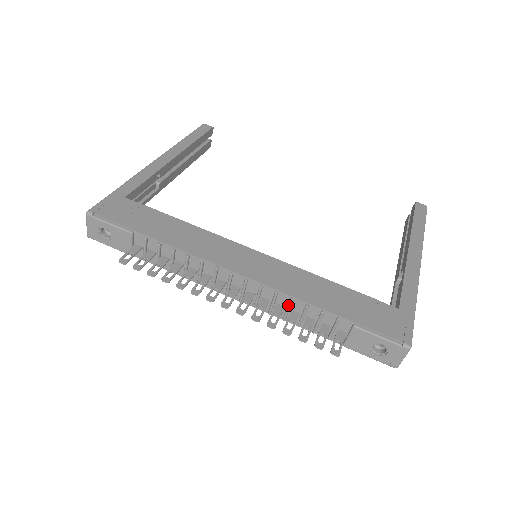
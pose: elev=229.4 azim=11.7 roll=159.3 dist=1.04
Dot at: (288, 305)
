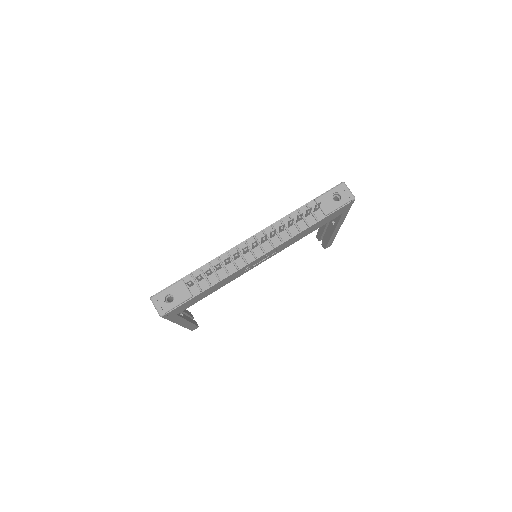
Dot at: occluded
